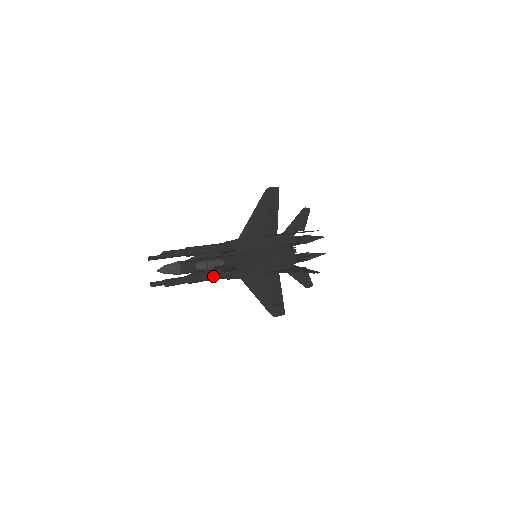
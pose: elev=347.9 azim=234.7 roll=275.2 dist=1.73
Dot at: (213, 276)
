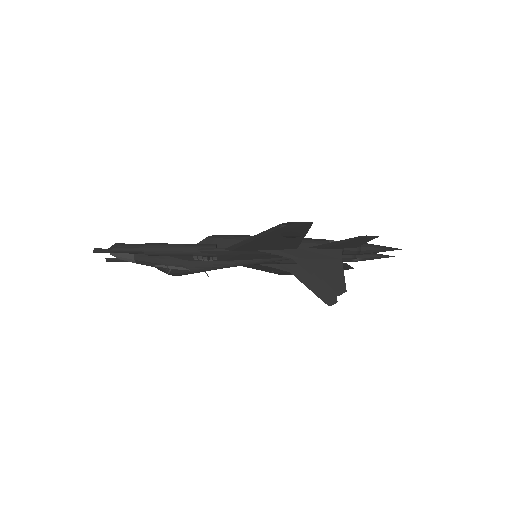
Dot at: occluded
